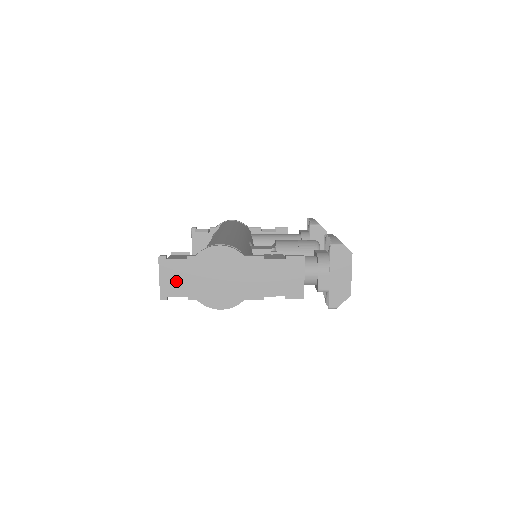
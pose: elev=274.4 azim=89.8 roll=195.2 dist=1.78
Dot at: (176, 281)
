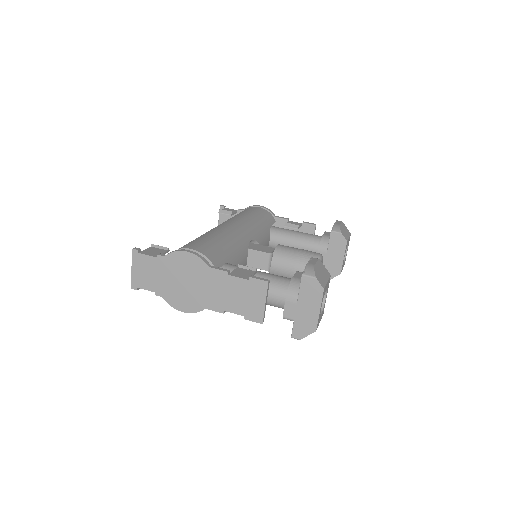
Dot at: (146, 275)
